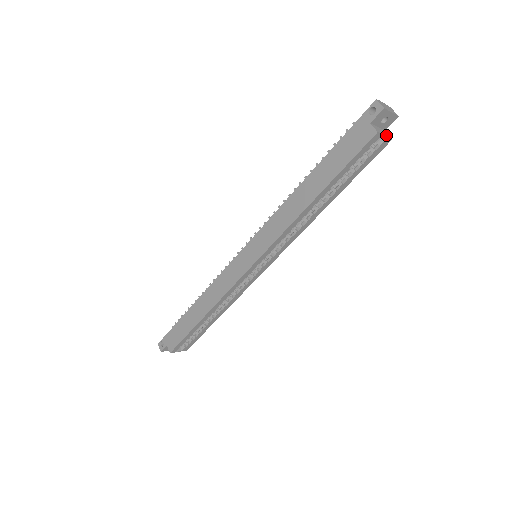
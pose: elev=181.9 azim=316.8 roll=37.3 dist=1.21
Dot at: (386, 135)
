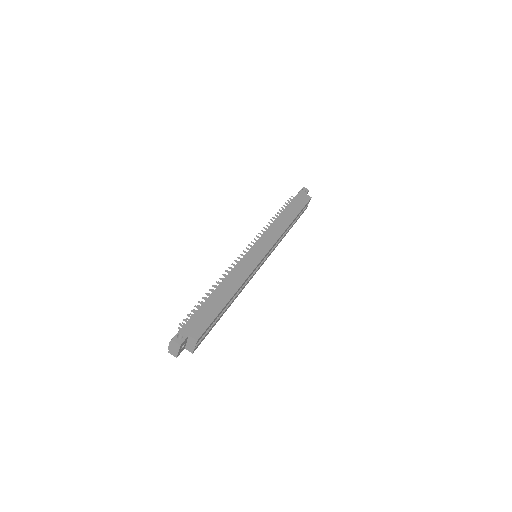
Dot at: (307, 204)
